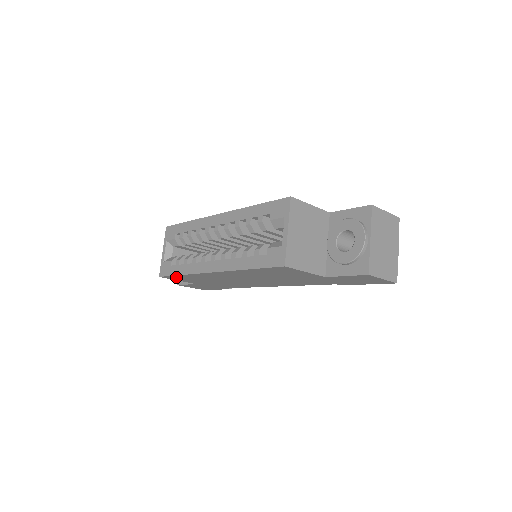
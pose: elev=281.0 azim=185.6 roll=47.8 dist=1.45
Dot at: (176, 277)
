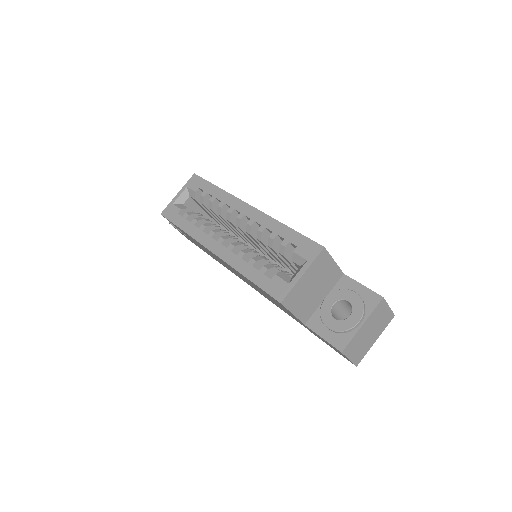
Dot at: occluded
